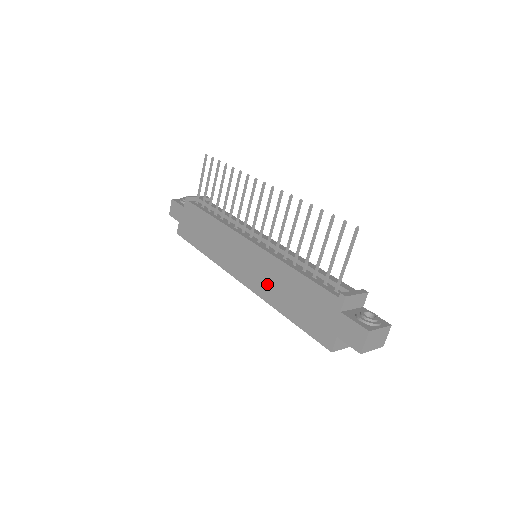
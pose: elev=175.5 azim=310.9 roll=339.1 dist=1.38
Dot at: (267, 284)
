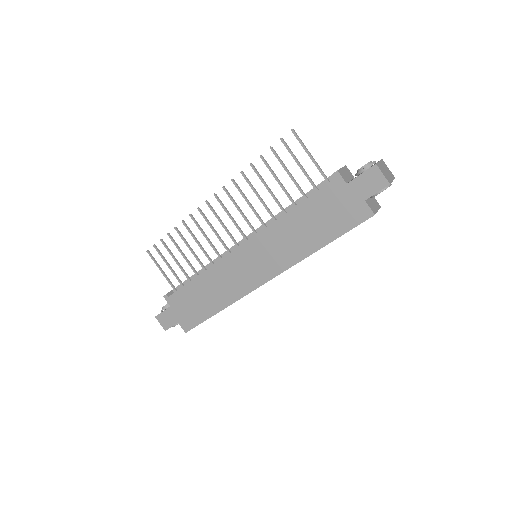
Dot at: (285, 250)
